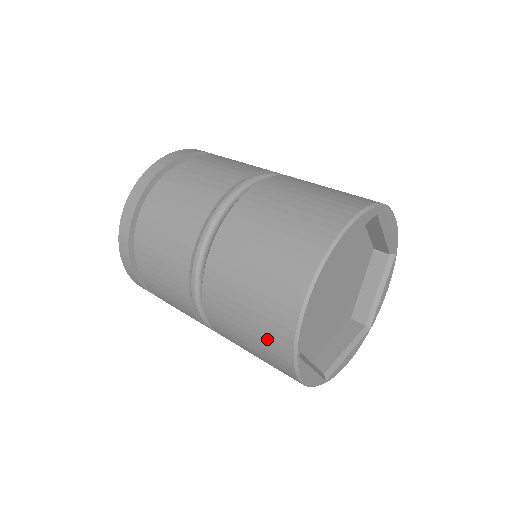
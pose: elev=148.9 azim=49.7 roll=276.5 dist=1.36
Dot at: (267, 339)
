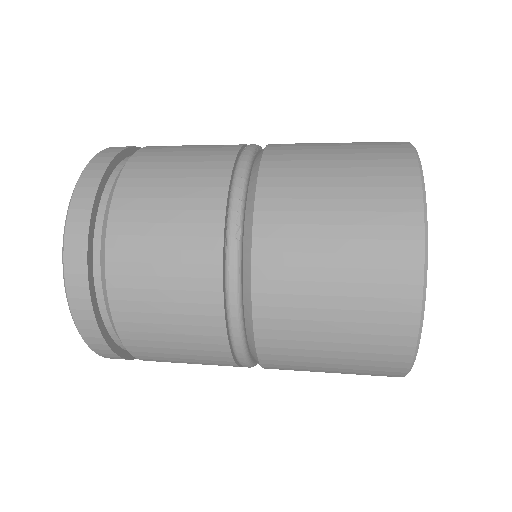
Dot at: (372, 348)
